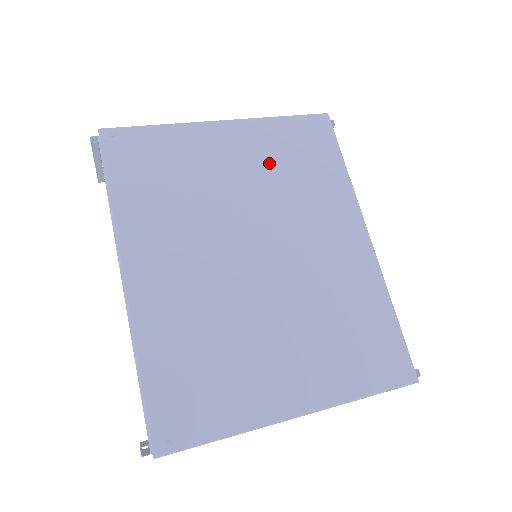
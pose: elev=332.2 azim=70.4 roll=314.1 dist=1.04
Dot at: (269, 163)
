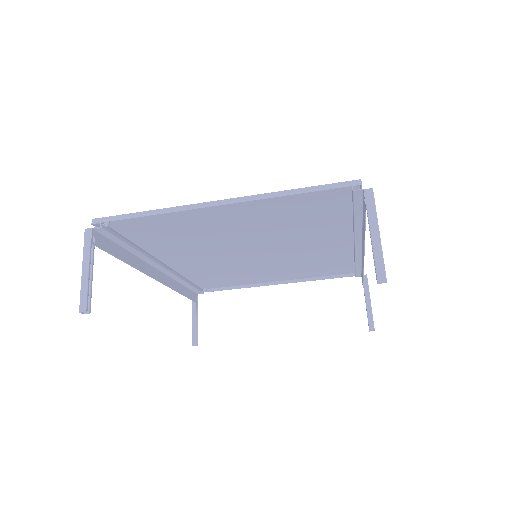
Dot at: (297, 269)
